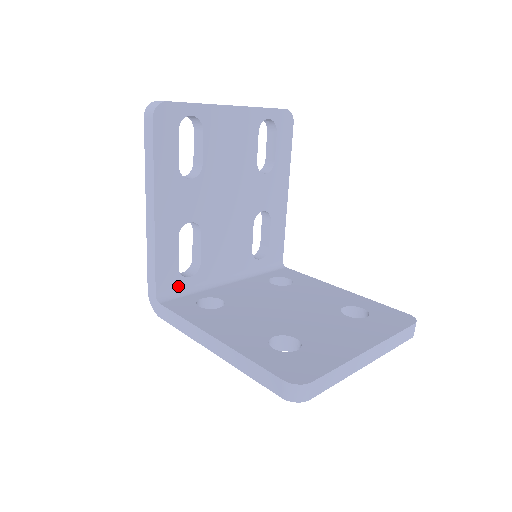
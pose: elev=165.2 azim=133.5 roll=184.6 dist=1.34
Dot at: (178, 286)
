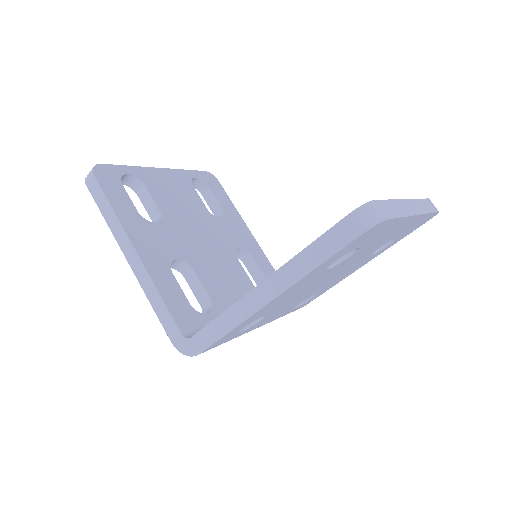
Dot at: (201, 324)
